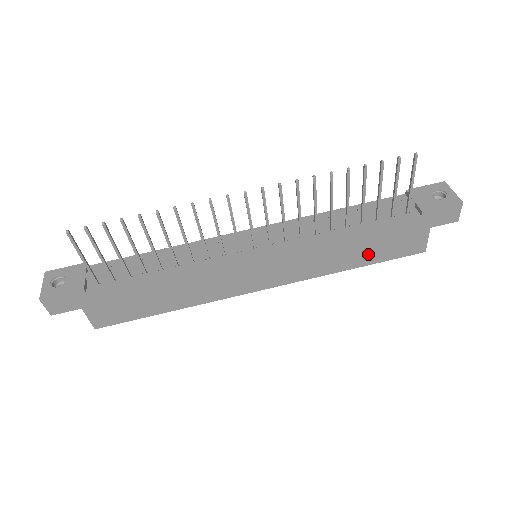
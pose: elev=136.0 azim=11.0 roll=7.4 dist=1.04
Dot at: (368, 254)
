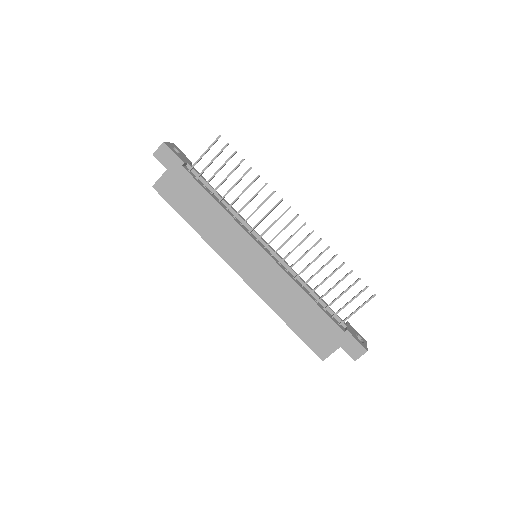
Dot at: (300, 322)
